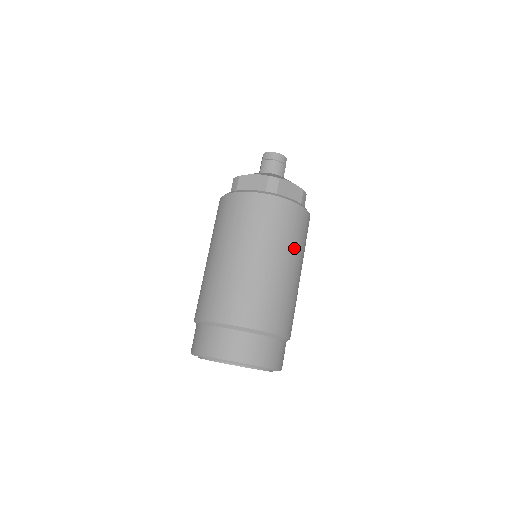
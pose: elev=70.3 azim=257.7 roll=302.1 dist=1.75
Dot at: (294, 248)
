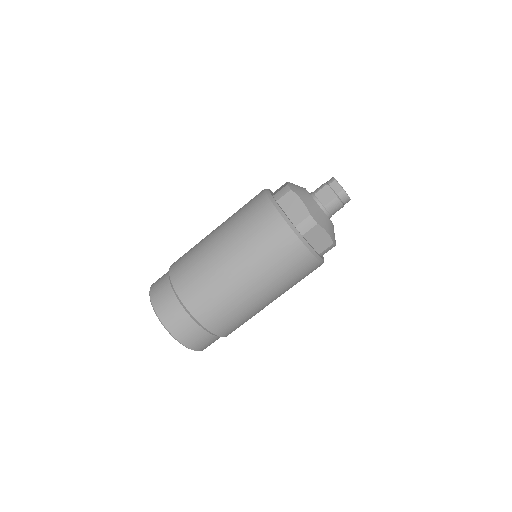
Dot at: occluded
